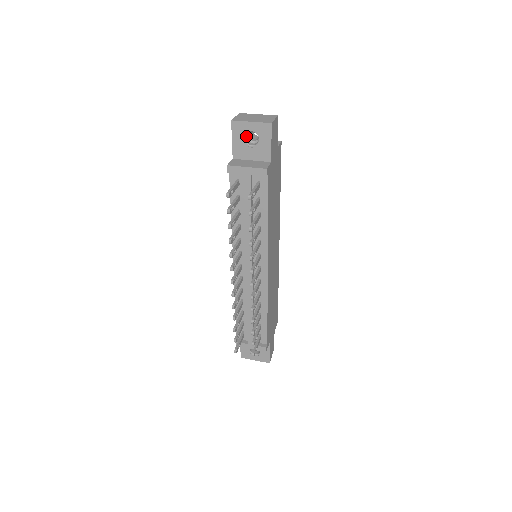
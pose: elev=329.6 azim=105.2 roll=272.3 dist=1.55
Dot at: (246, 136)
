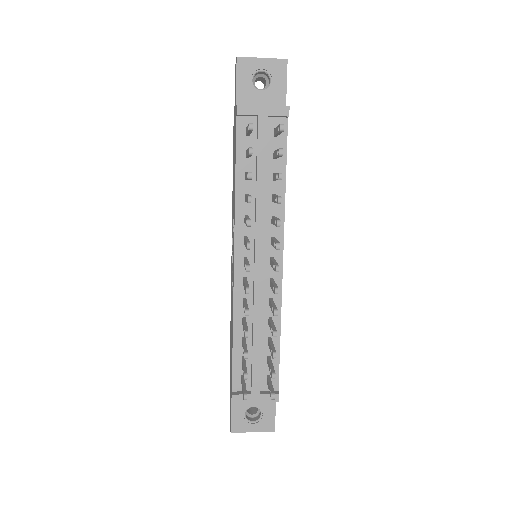
Dot at: (252, 81)
